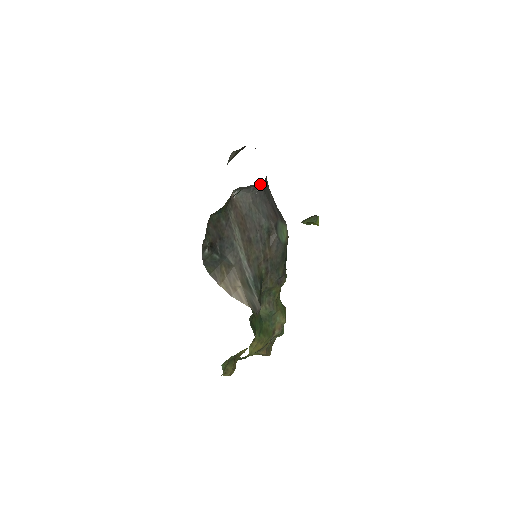
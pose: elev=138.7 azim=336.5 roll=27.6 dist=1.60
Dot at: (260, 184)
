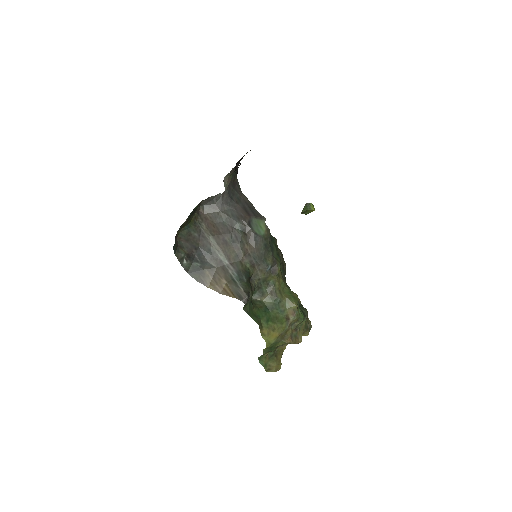
Dot at: (222, 193)
